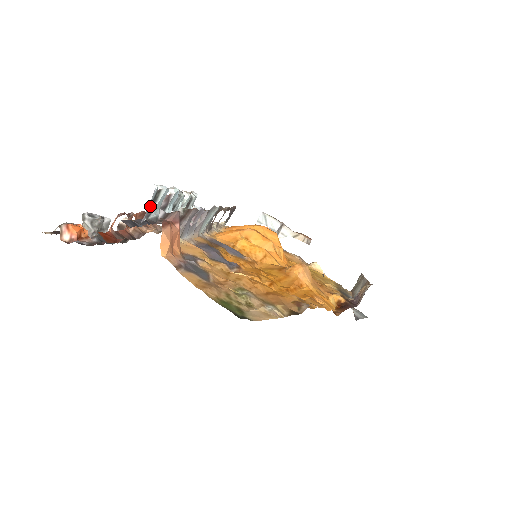
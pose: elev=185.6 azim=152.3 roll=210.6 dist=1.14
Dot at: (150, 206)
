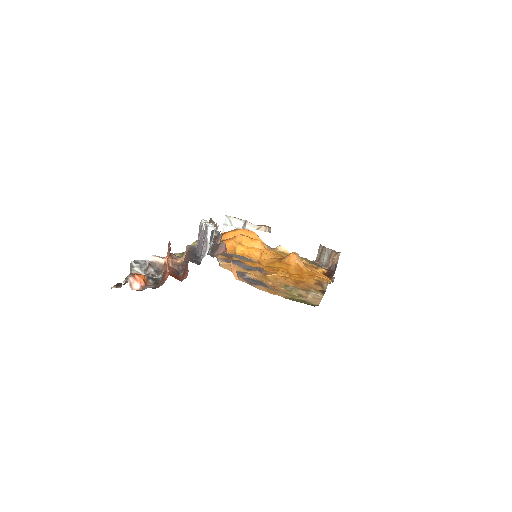
Dot at: (210, 244)
